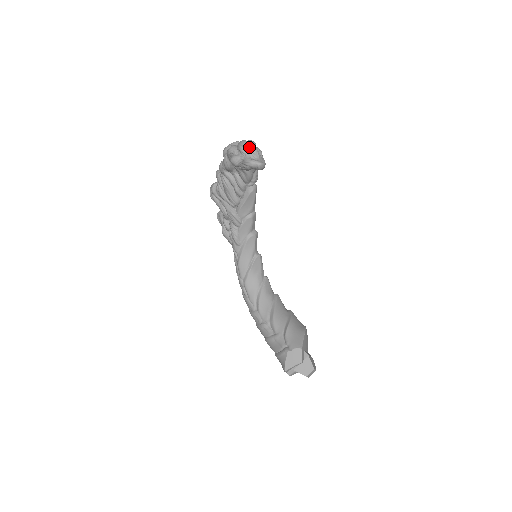
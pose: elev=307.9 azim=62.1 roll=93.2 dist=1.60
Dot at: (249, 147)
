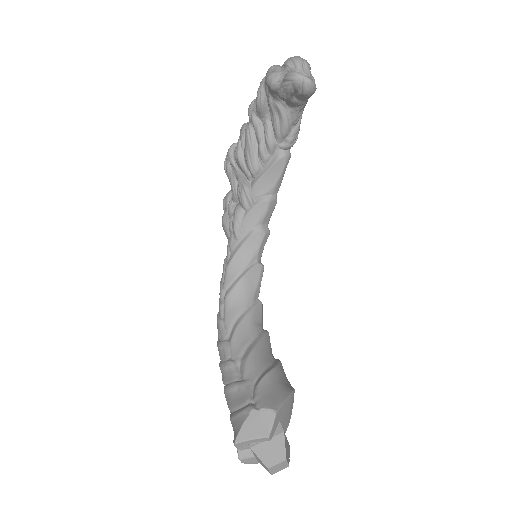
Dot at: (300, 60)
